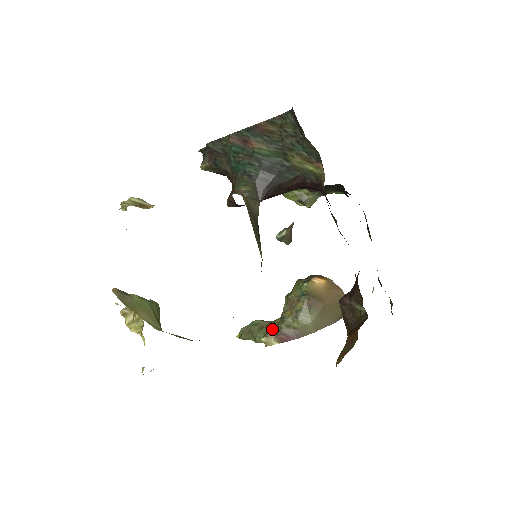
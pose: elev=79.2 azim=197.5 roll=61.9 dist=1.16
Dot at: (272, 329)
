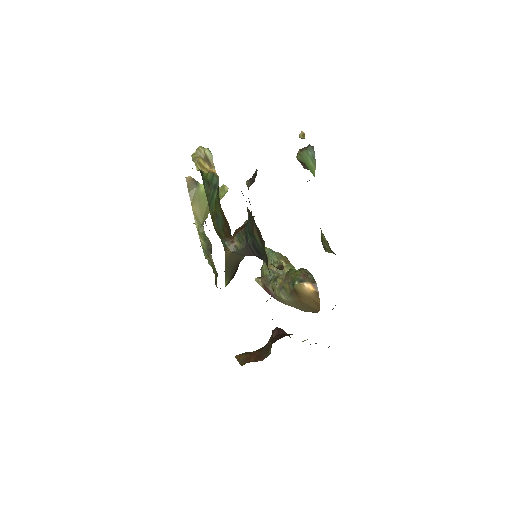
Dot at: (268, 277)
